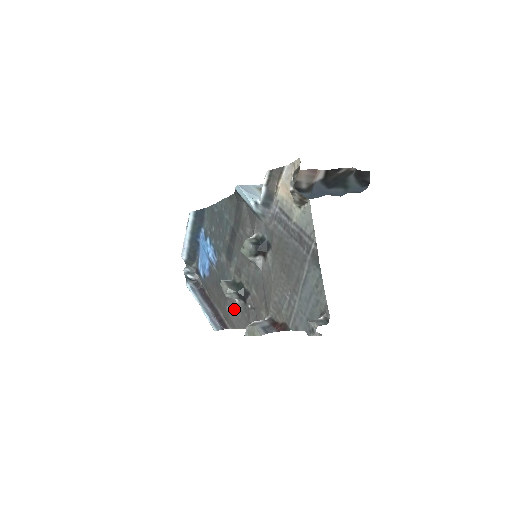
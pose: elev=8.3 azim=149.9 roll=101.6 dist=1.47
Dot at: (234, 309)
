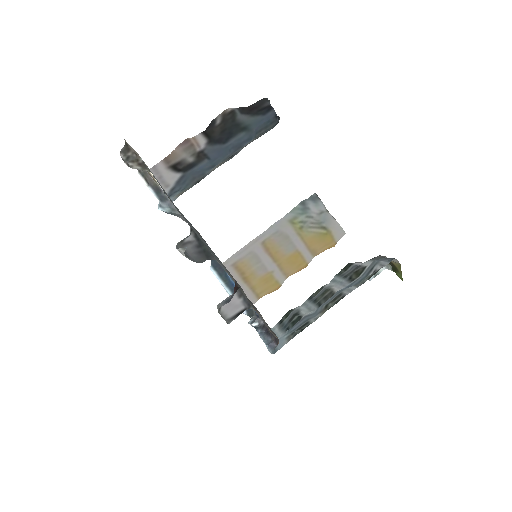
Dot at: (261, 317)
